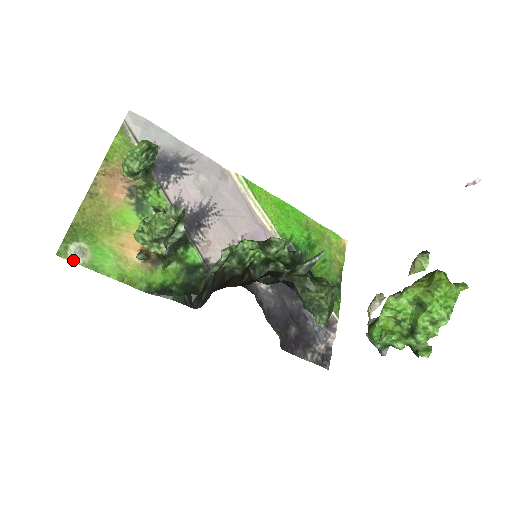
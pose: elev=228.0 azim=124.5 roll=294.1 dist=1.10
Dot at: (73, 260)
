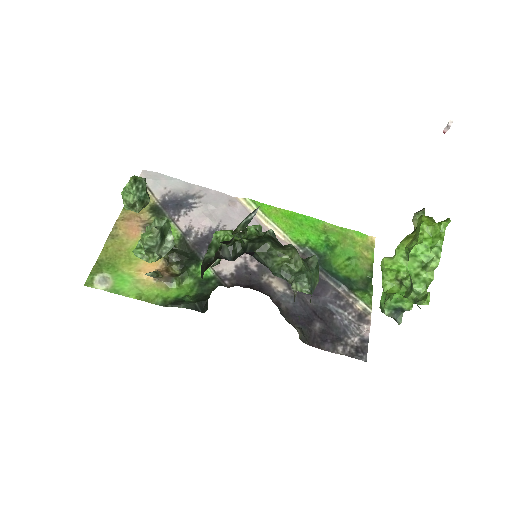
Dot at: (98, 287)
